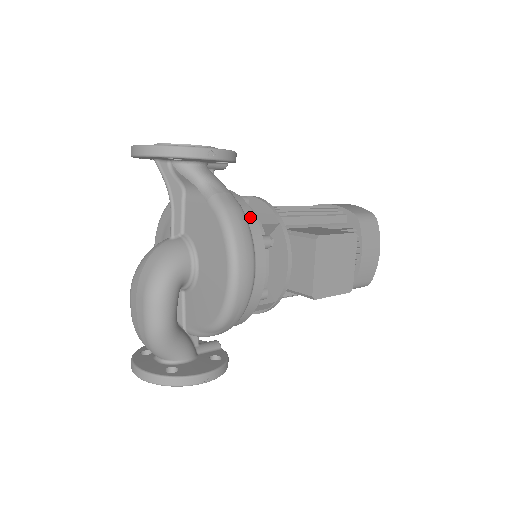
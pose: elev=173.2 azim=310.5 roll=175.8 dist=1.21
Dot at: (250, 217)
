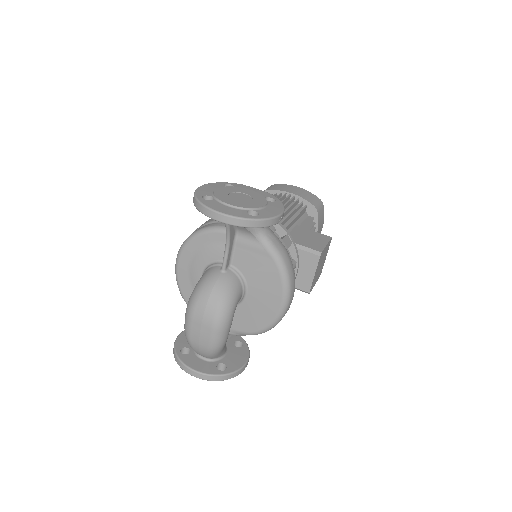
Dot at: occluded
